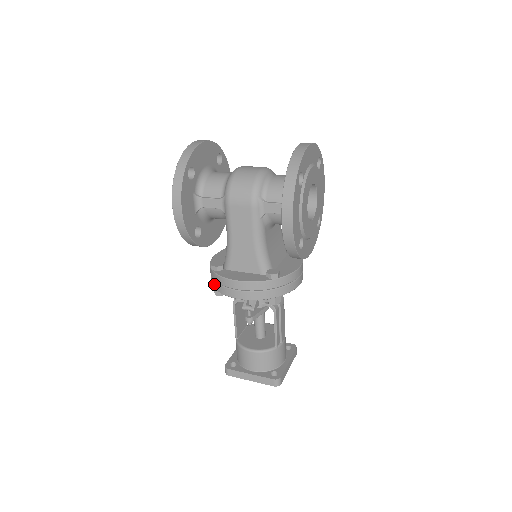
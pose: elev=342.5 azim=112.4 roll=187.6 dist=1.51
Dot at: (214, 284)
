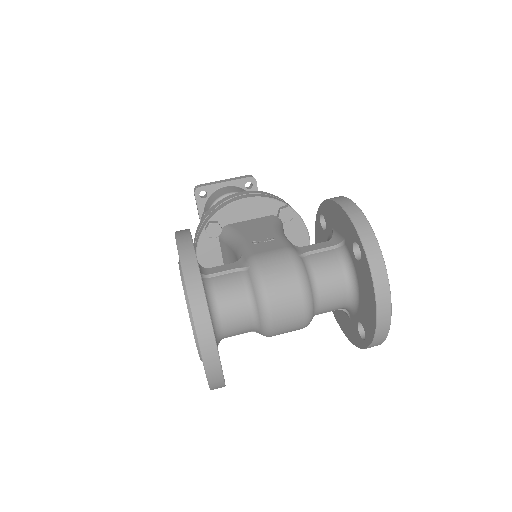
Dot at: occluded
